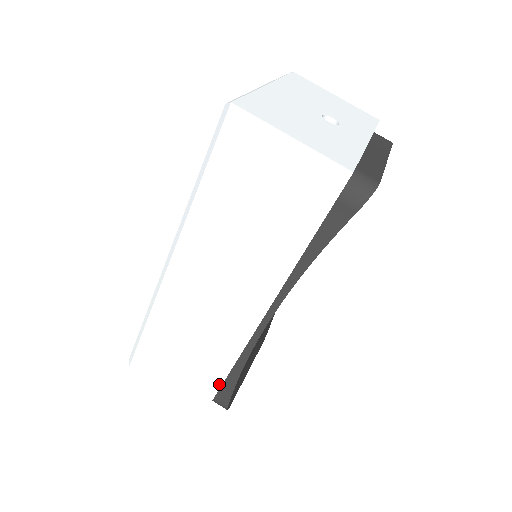
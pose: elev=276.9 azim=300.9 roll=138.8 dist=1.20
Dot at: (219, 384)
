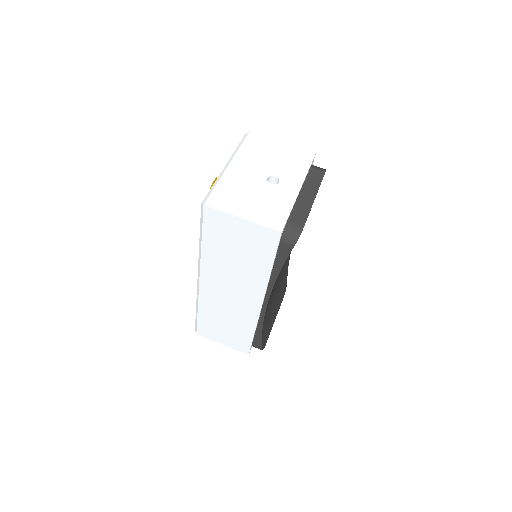
Dot at: (251, 339)
